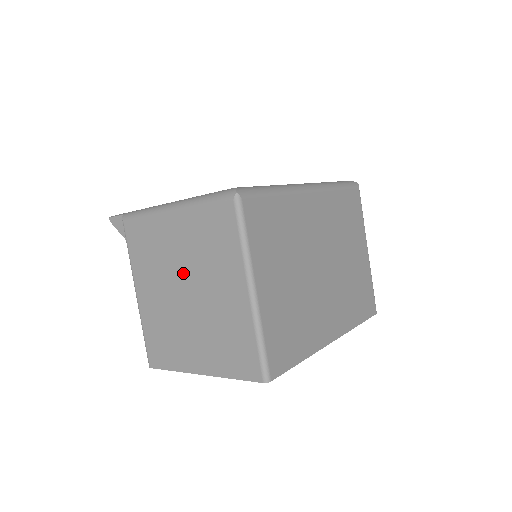
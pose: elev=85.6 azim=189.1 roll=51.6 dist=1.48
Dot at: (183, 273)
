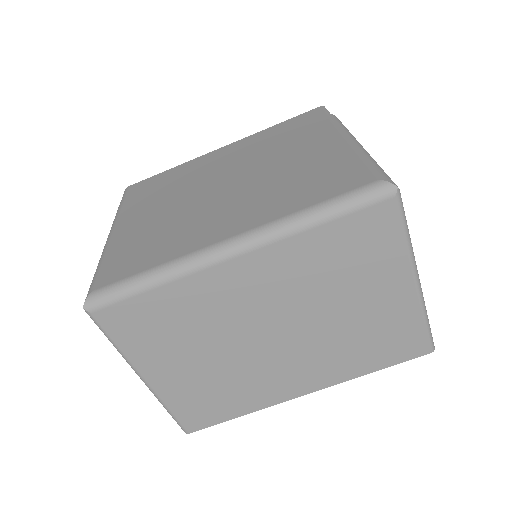
Dot at: occluded
